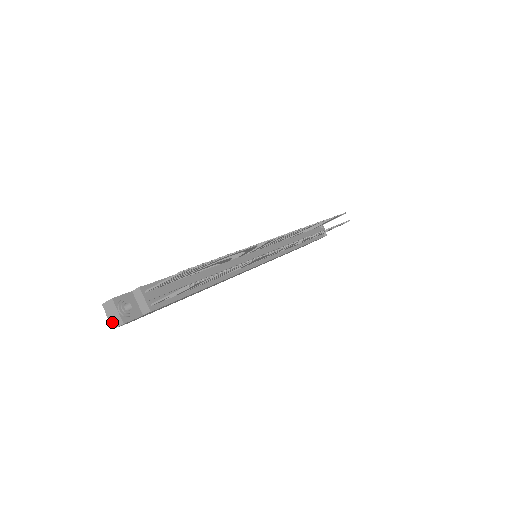
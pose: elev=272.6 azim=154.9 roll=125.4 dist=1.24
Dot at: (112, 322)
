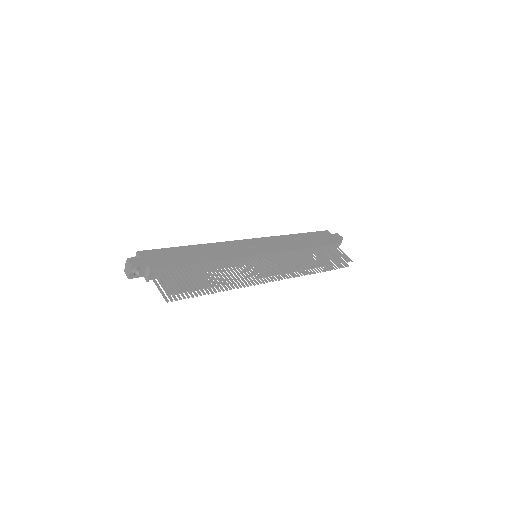
Dot at: (125, 269)
